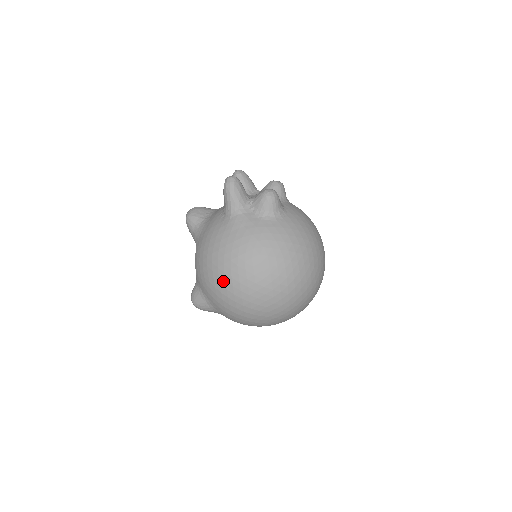
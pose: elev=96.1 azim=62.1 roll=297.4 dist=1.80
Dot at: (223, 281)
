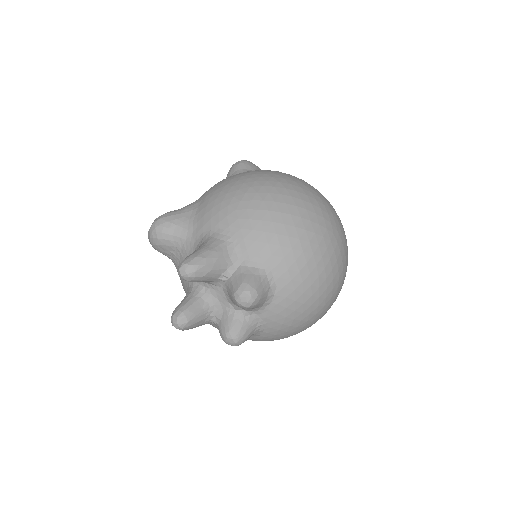
Dot at: occluded
